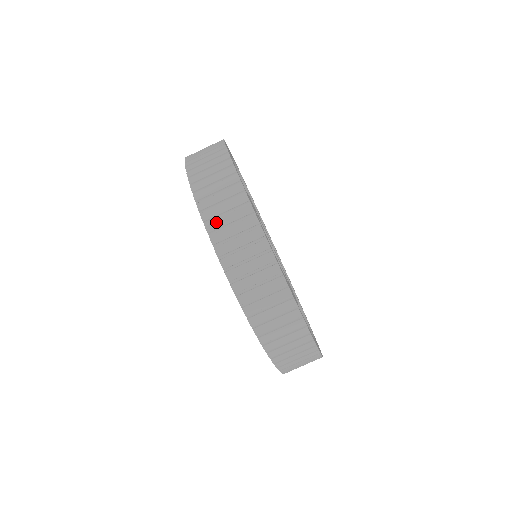
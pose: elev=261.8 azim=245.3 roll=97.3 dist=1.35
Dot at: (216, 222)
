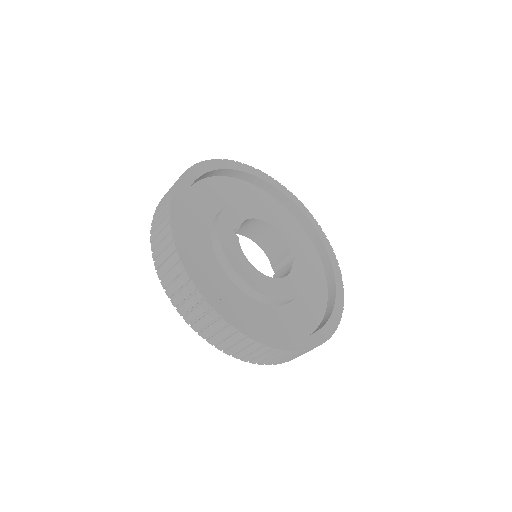
Dot at: (222, 345)
